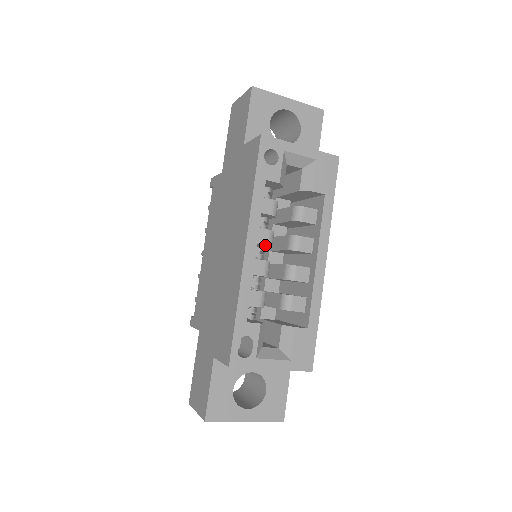
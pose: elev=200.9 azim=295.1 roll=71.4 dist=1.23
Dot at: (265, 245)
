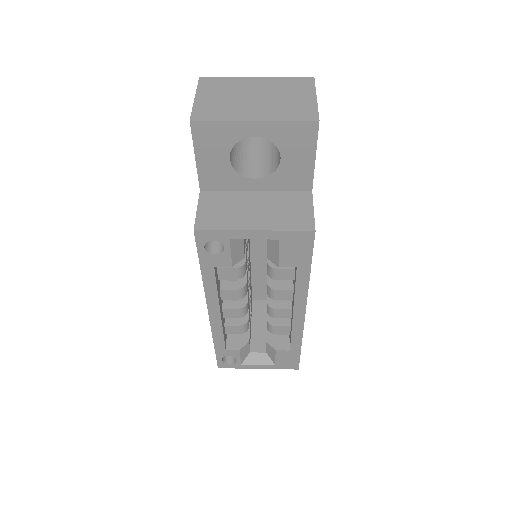
Dot at: (235, 298)
